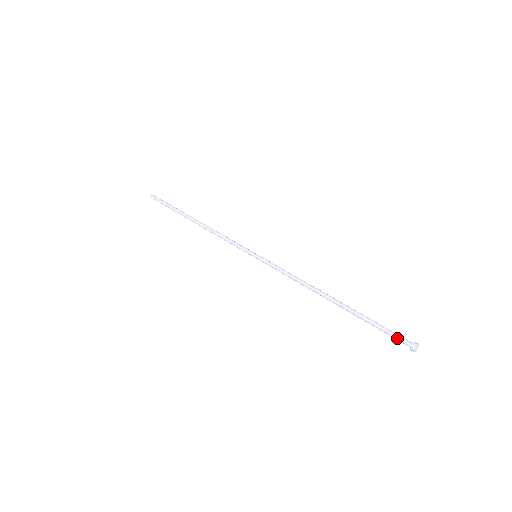
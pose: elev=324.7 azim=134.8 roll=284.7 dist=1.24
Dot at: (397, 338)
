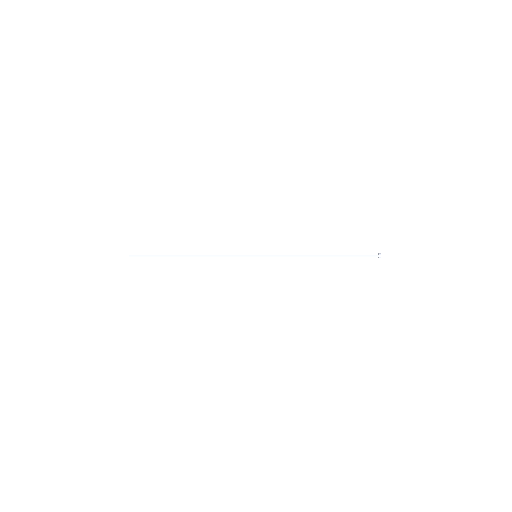
Dot at: occluded
